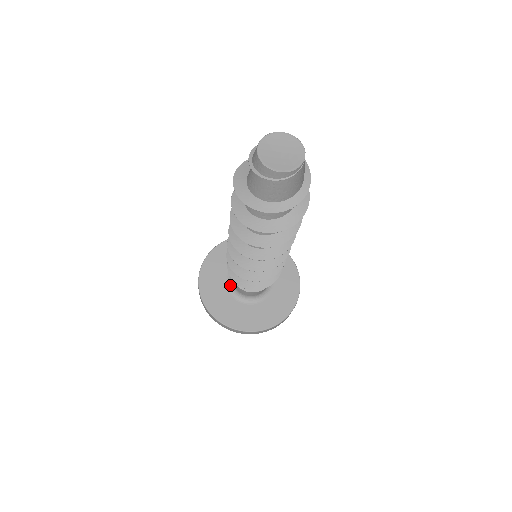
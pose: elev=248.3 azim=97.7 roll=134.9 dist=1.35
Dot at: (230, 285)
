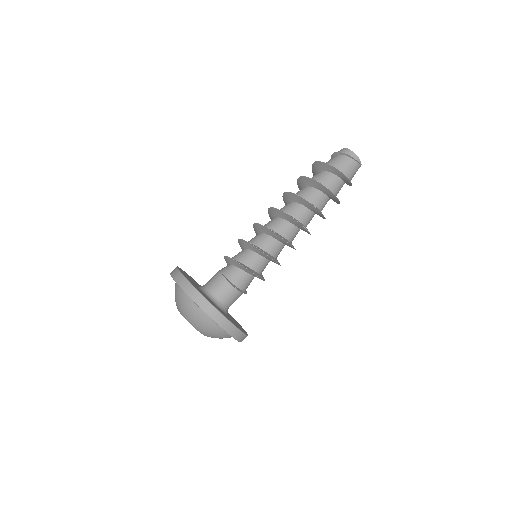
Dot at: (200, 287)
